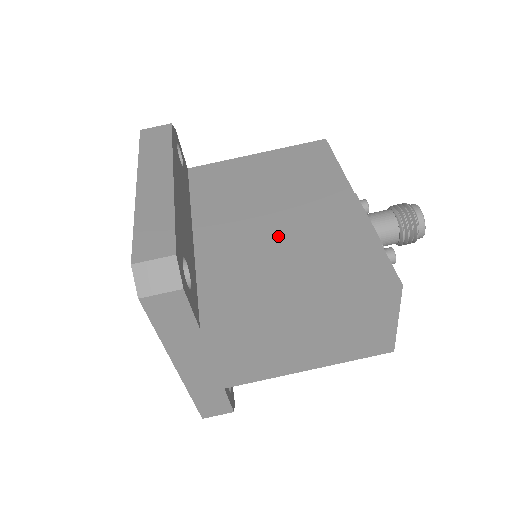
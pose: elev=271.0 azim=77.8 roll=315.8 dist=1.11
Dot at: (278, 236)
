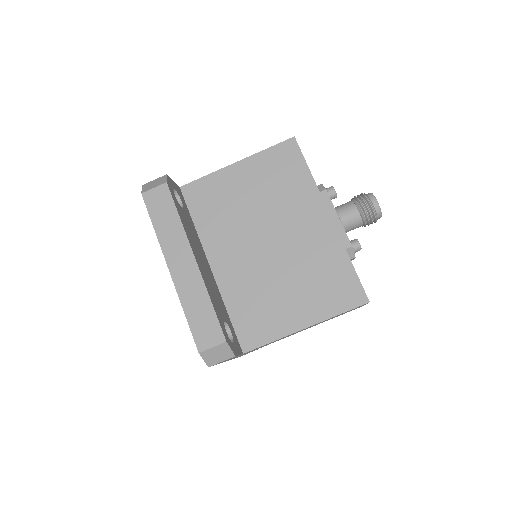
Dot at: (277, 264)
